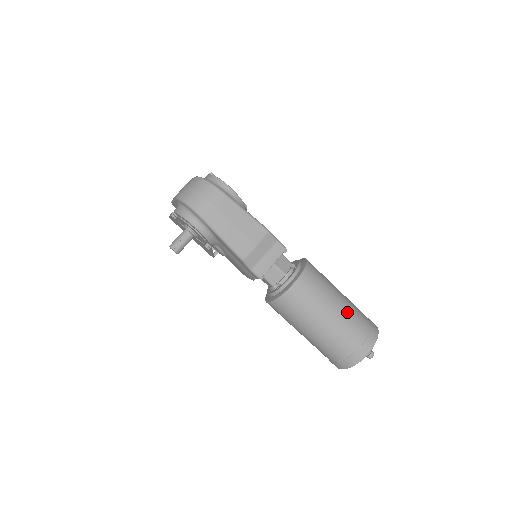
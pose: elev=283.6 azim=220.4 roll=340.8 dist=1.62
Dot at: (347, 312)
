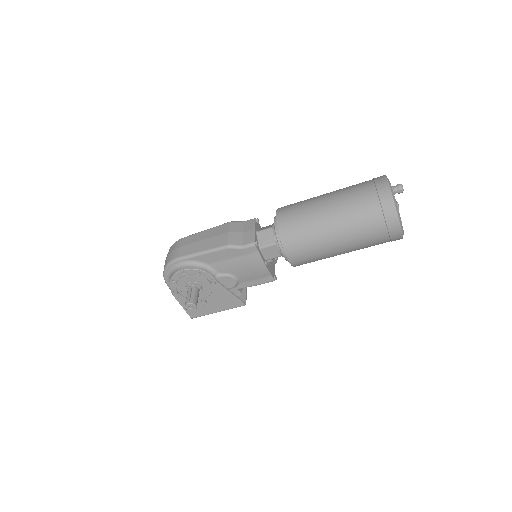
Dot at: (339, 190)
